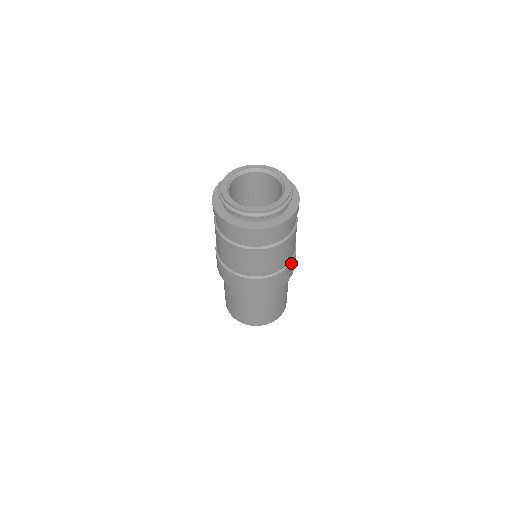
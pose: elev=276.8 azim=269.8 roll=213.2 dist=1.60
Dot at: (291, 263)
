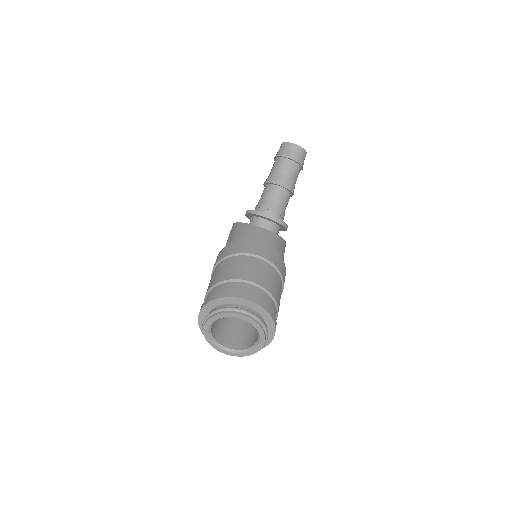
Dot at: occluded
